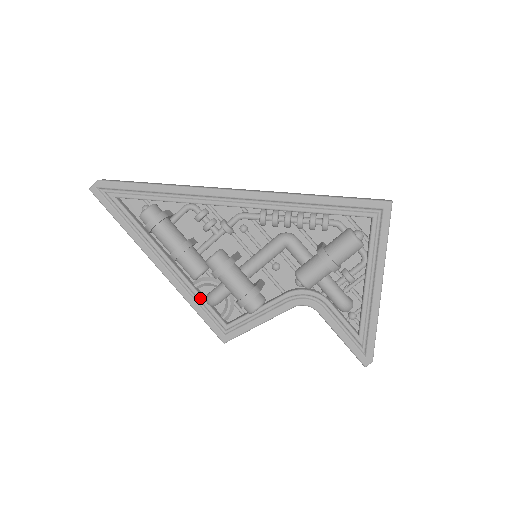
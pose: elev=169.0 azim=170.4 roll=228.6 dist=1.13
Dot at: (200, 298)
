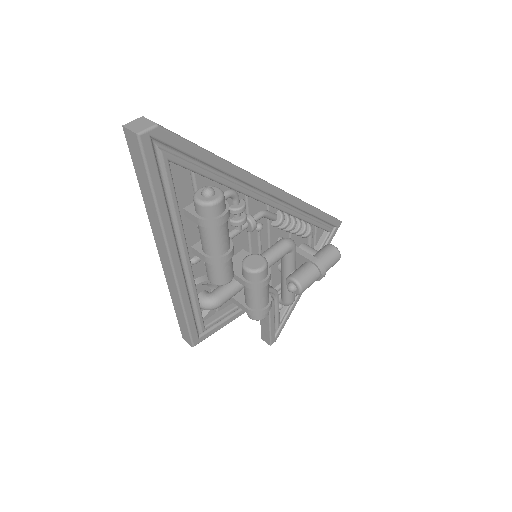
Dot at: (197, 301)
